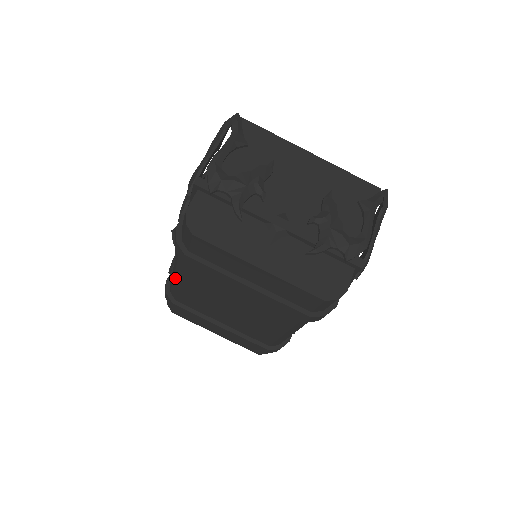
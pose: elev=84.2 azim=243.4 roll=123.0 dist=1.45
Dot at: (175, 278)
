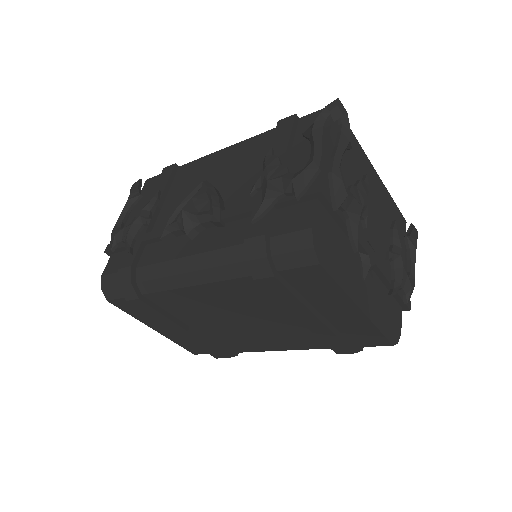
Dot at: (181, 277)
